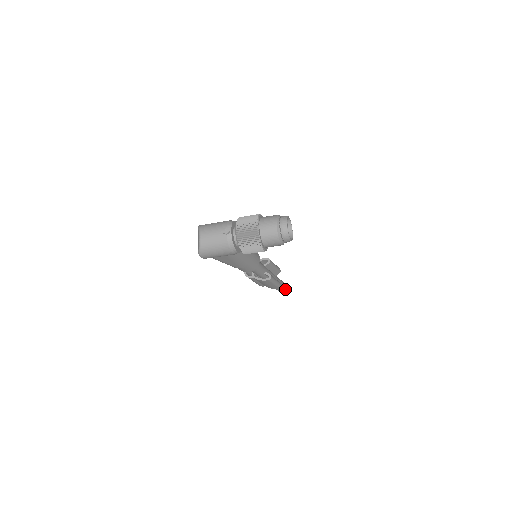
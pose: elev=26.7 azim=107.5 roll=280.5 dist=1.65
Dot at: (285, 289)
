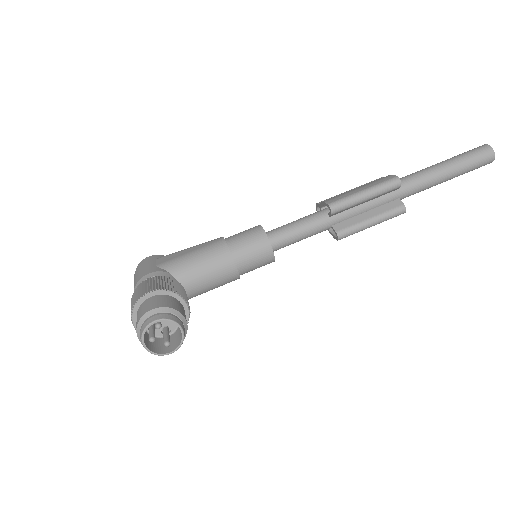
Dot at: (464, 171)
